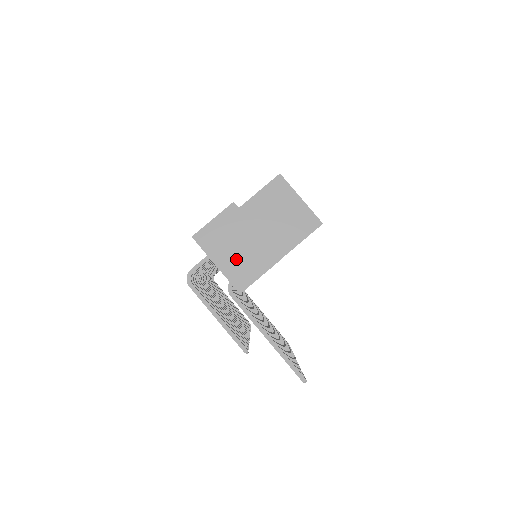
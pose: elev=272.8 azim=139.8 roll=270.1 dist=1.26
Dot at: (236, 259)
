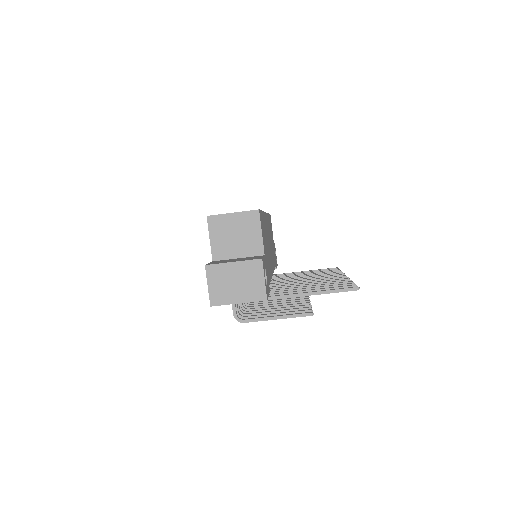
Dot at: (243, 288)
